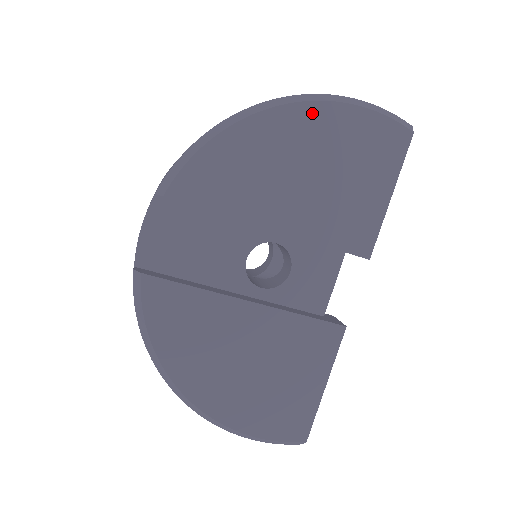
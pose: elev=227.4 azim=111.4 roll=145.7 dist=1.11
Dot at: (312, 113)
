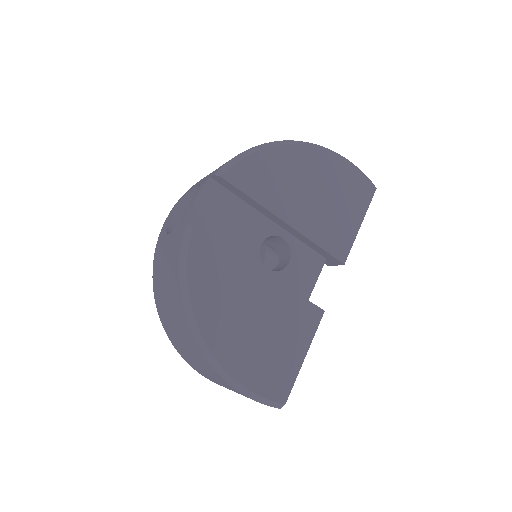
Dot at: (321, 156)
